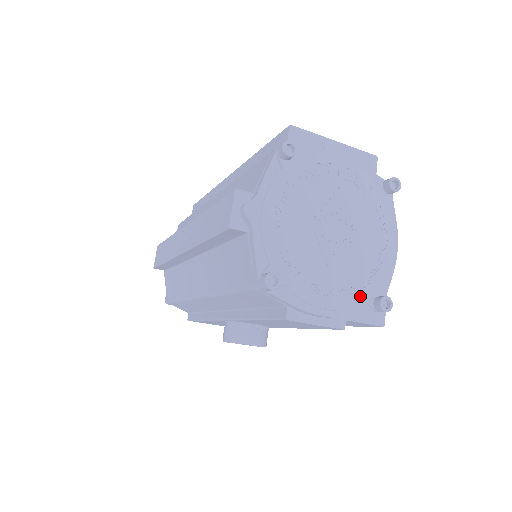
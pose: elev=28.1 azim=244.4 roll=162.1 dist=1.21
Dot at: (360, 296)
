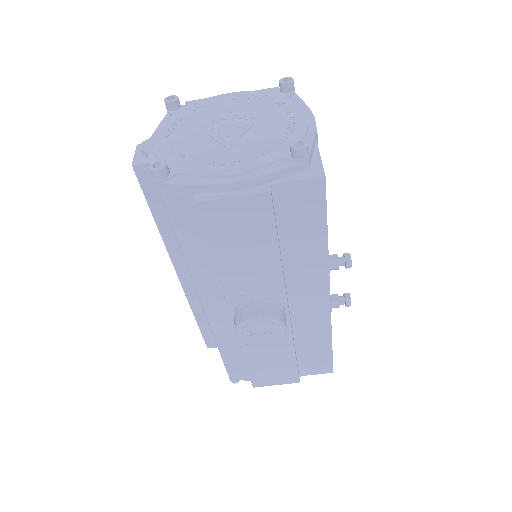
Dot at: (271, 155)
